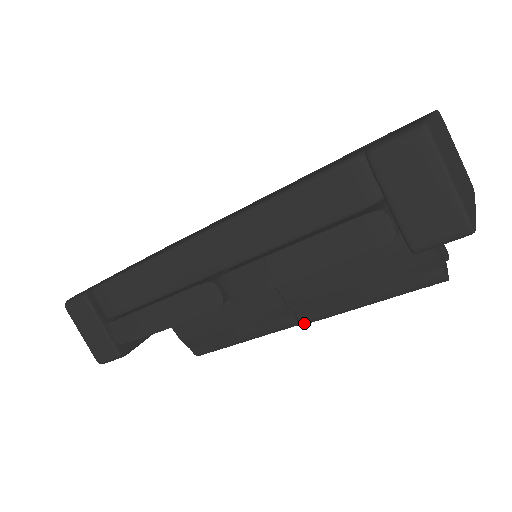
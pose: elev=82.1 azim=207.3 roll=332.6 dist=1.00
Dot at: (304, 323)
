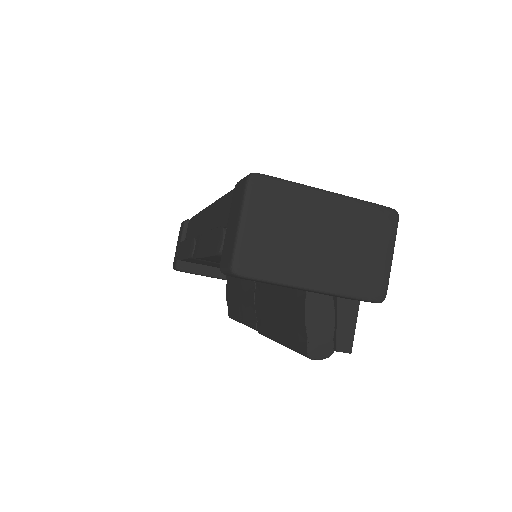
Dot at: (258, 331)
